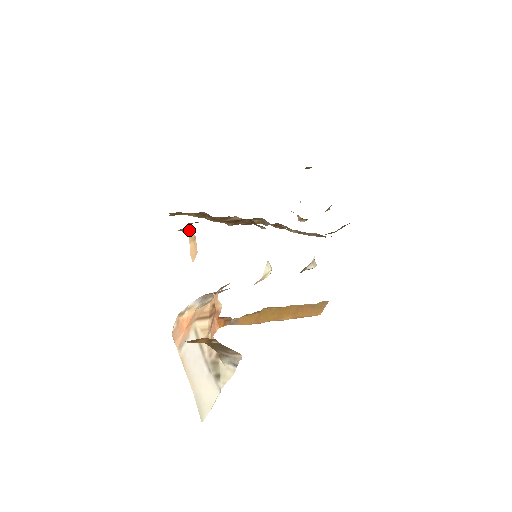
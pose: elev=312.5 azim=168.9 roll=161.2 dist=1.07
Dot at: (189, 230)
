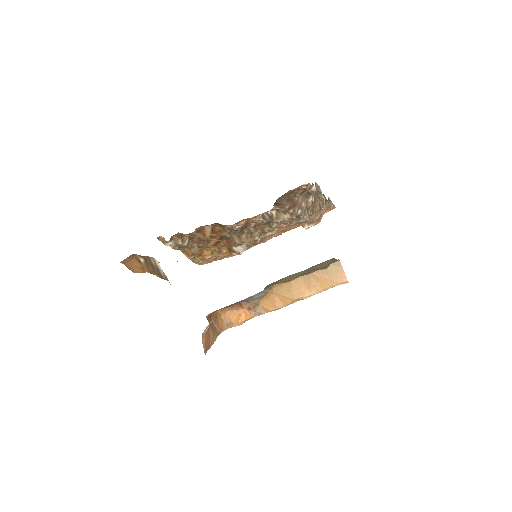
Dot at: (164, 239)
